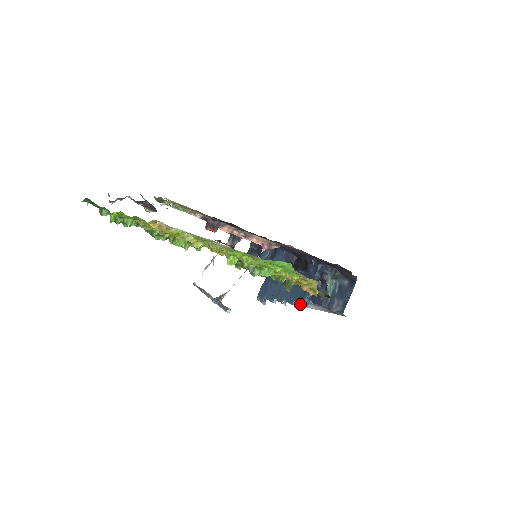
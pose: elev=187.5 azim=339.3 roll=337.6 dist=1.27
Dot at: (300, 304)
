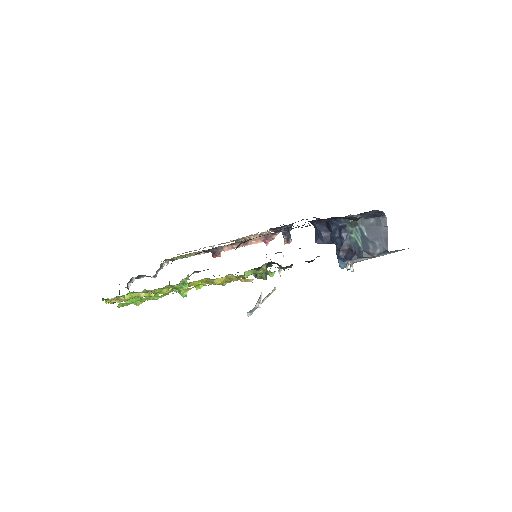
Dot at: occluded
